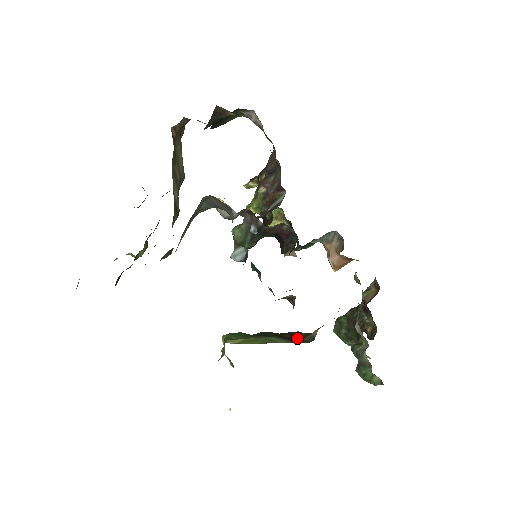
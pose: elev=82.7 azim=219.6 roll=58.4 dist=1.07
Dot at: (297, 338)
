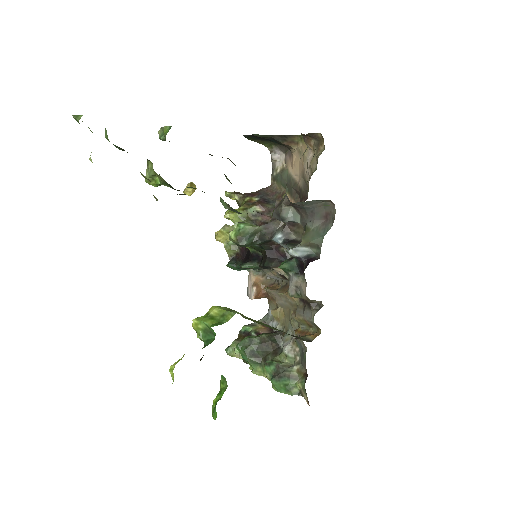
Dot at: (292, 335)
